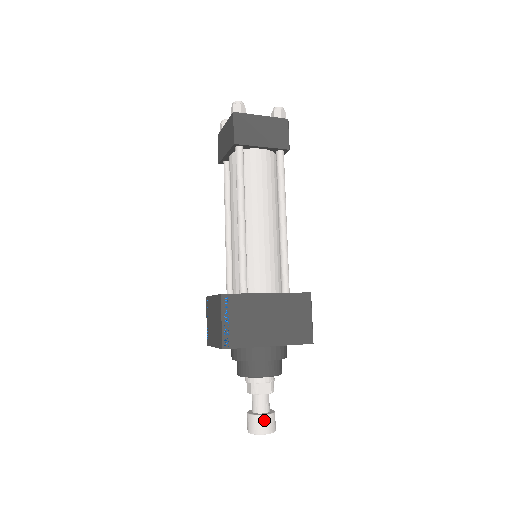
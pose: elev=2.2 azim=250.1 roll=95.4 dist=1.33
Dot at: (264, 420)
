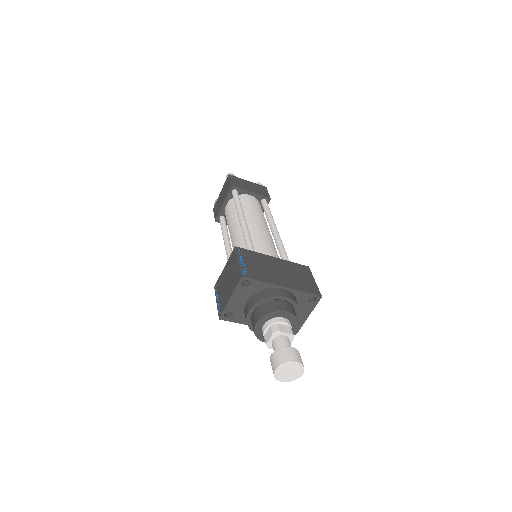
Dot at: (291, 350)
